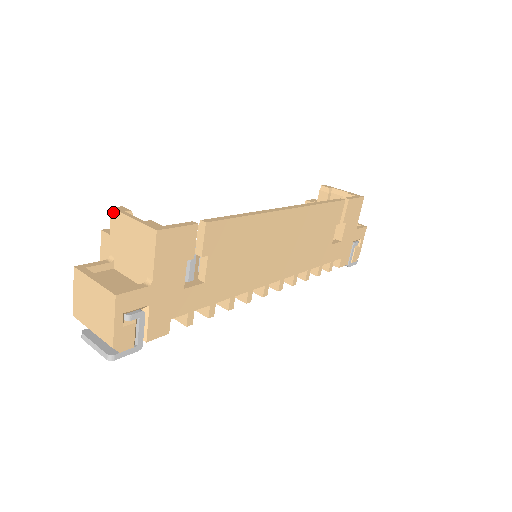
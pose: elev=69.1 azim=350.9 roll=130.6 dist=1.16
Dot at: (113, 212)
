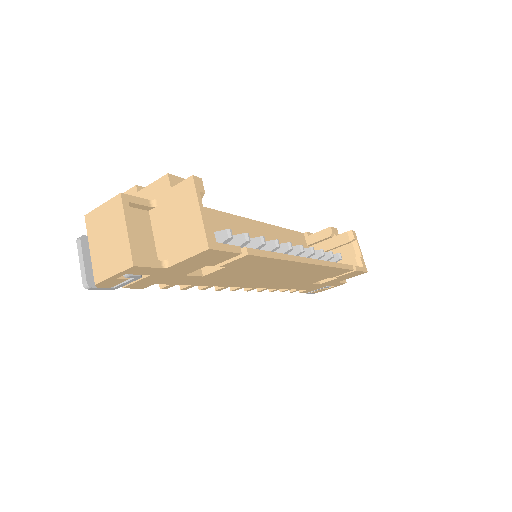
Dot at: (191, 181)
